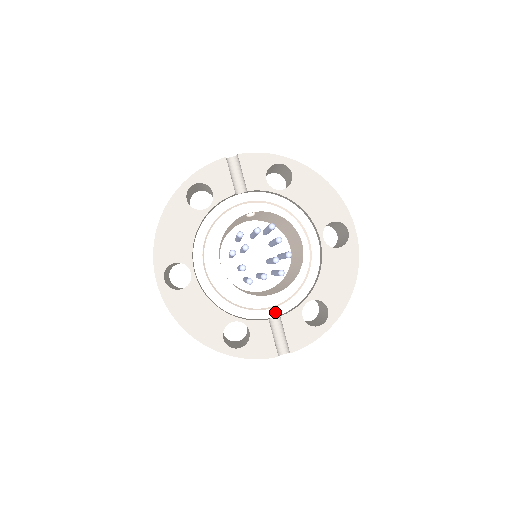
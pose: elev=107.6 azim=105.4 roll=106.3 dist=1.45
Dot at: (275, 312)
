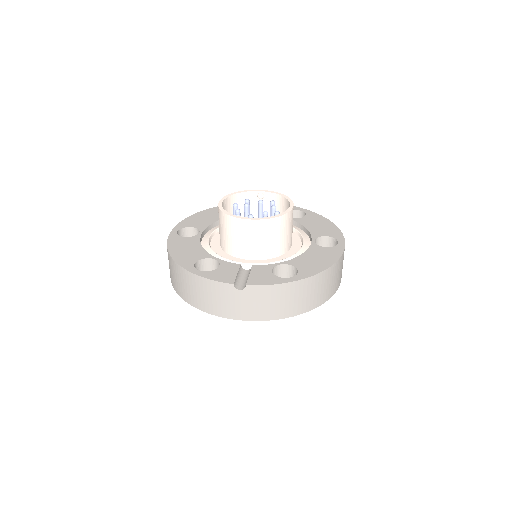
Dot at: (250, 267)
